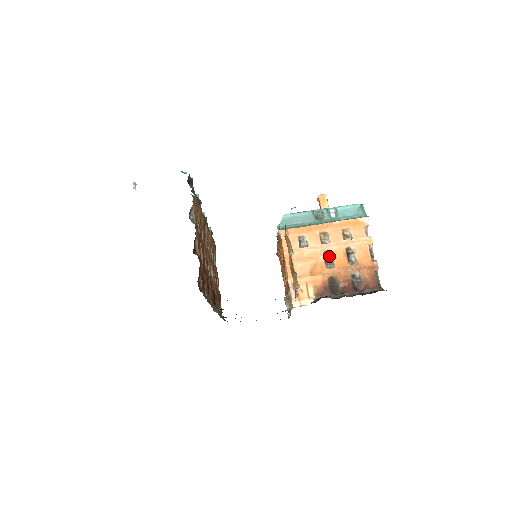
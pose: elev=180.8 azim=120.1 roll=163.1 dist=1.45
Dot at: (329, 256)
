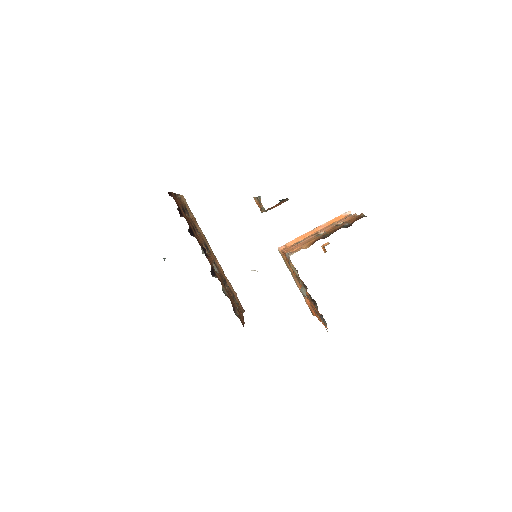
Dot at: occluded
